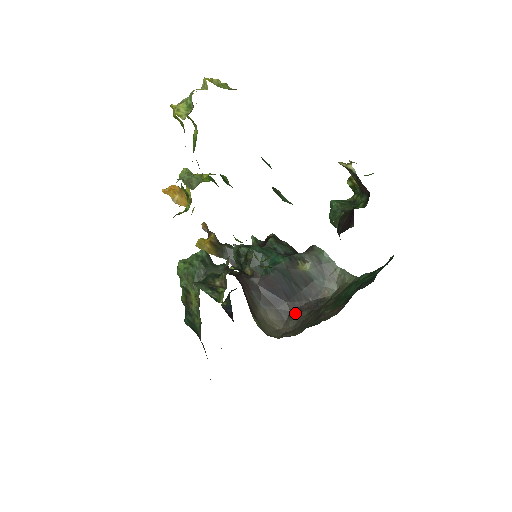
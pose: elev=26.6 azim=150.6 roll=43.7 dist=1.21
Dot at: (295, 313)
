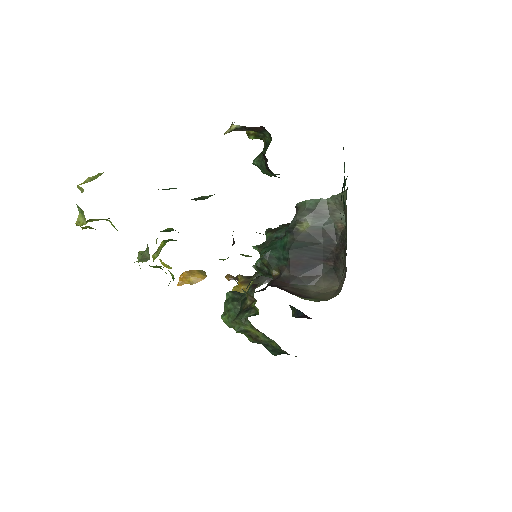
Dot at: (336, 264)
